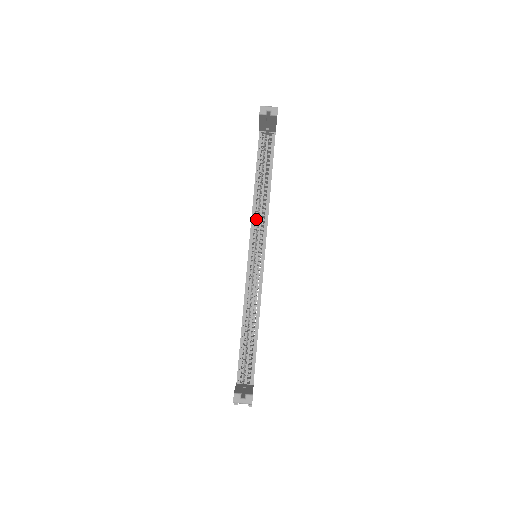
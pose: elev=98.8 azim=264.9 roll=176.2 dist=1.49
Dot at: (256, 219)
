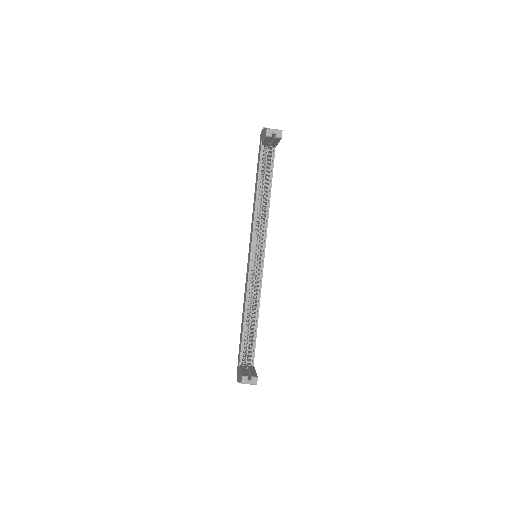
Dot at: (257, 224)
